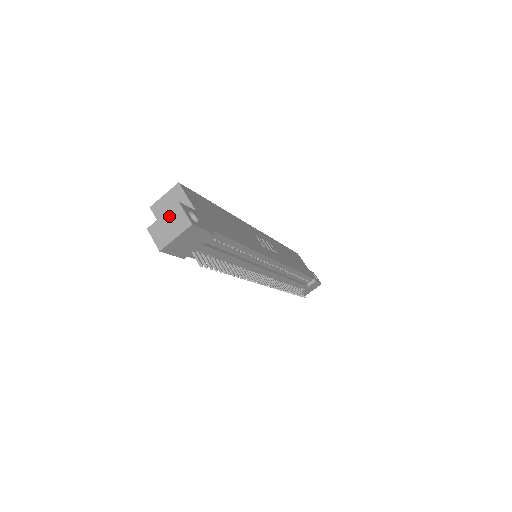
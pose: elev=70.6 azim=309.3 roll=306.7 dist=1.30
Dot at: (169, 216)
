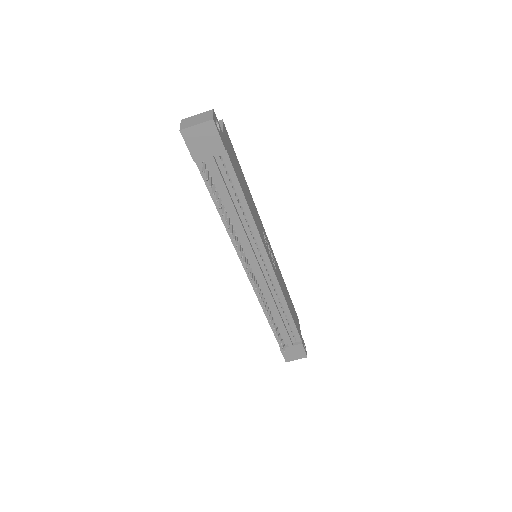
Dot at: (201, 115)
